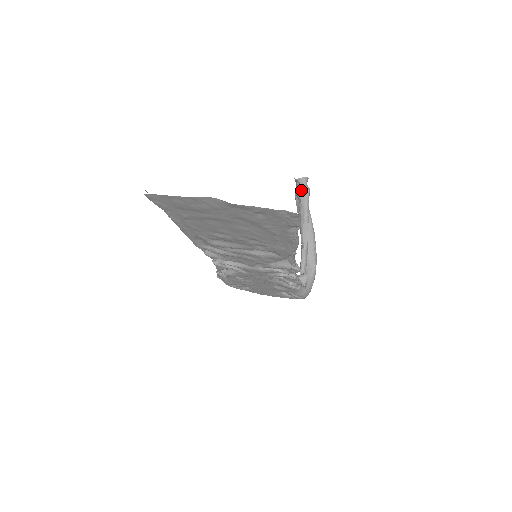
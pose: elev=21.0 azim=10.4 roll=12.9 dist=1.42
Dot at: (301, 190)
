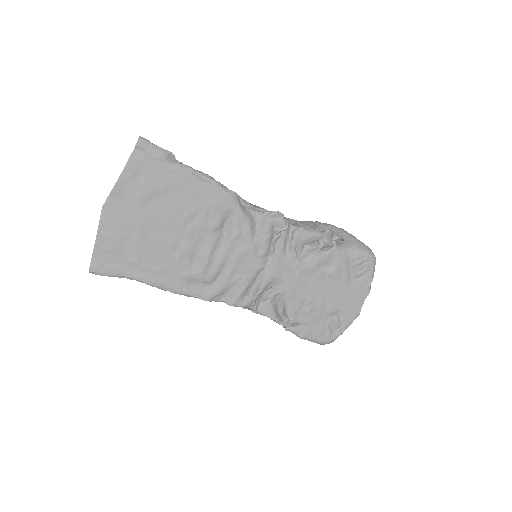
Dot at: occluded
